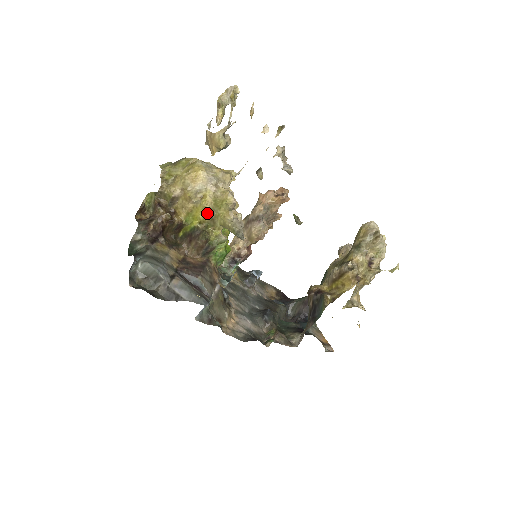
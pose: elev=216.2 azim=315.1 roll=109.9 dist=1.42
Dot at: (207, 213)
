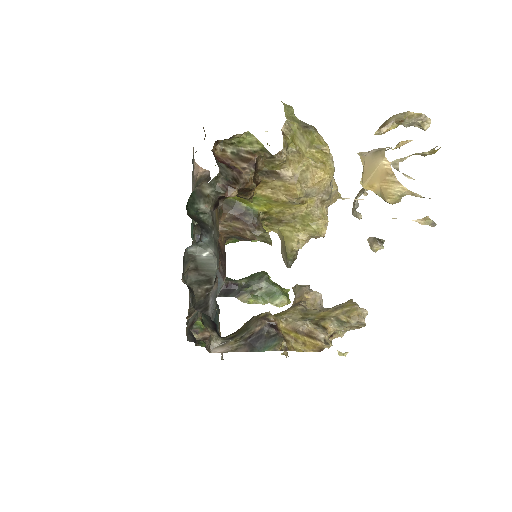
Dot at: (284, 213)
